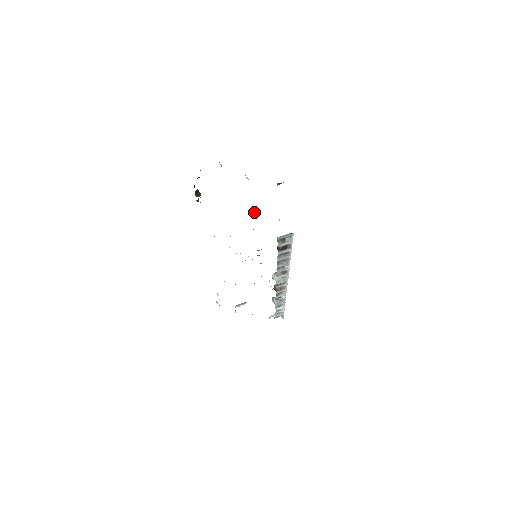
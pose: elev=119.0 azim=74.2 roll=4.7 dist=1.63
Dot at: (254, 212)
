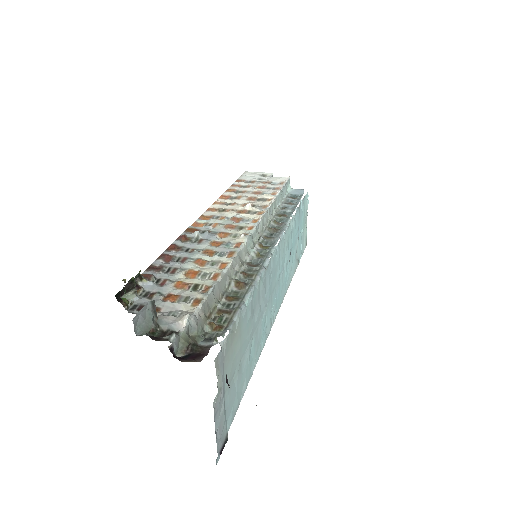
Dot at: (234, 283)
